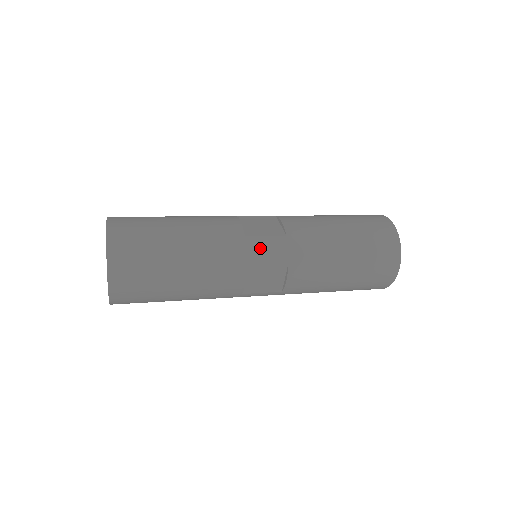
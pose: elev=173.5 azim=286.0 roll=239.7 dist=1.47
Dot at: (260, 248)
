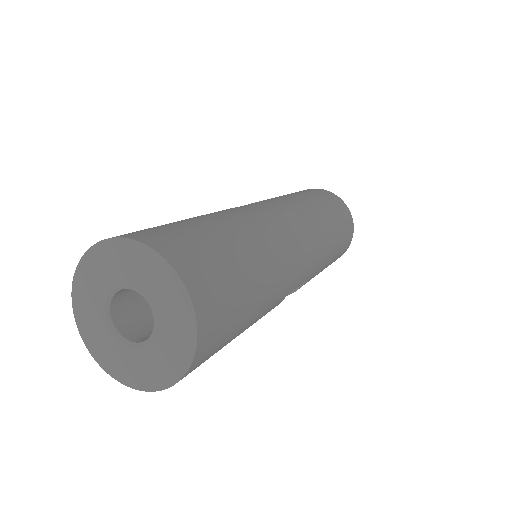
Dot at: (301, 273)
